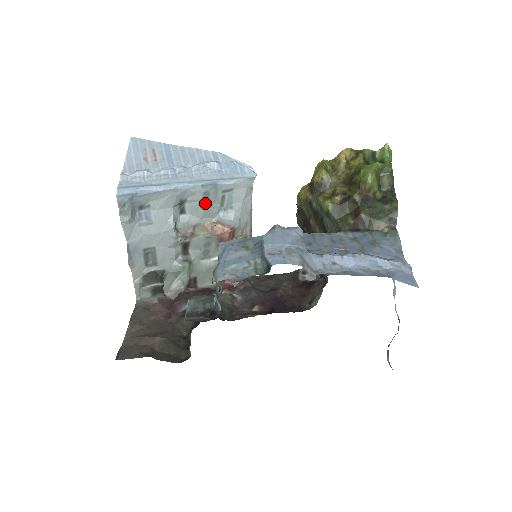
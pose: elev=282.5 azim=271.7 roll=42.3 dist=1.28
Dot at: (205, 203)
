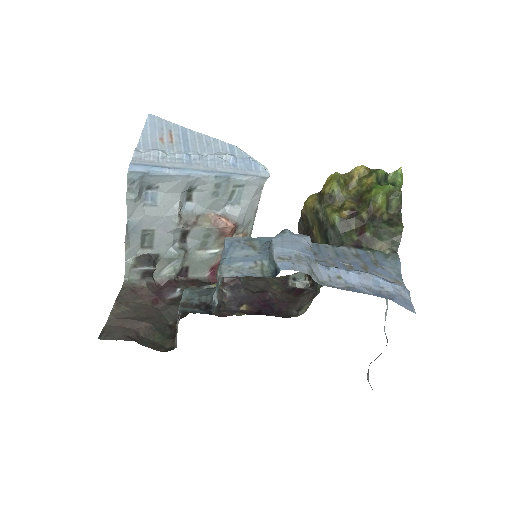
Dot at: (214, 194)
